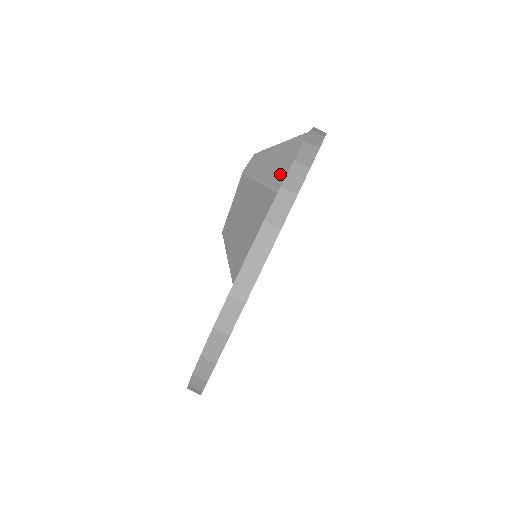
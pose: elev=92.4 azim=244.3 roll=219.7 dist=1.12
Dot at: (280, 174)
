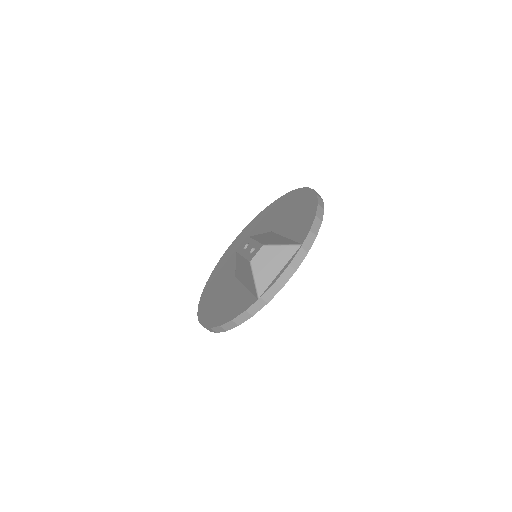
Dot at: (266, 282)
